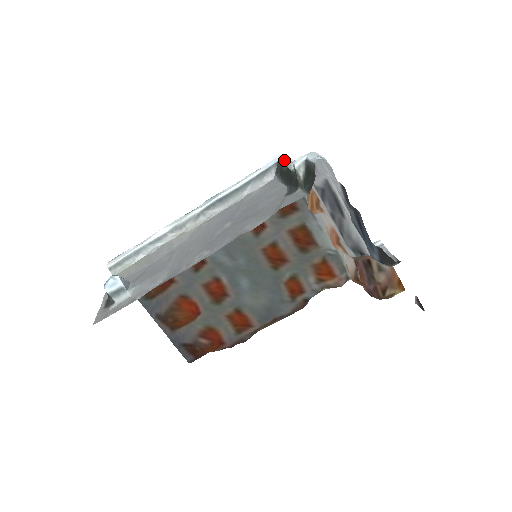
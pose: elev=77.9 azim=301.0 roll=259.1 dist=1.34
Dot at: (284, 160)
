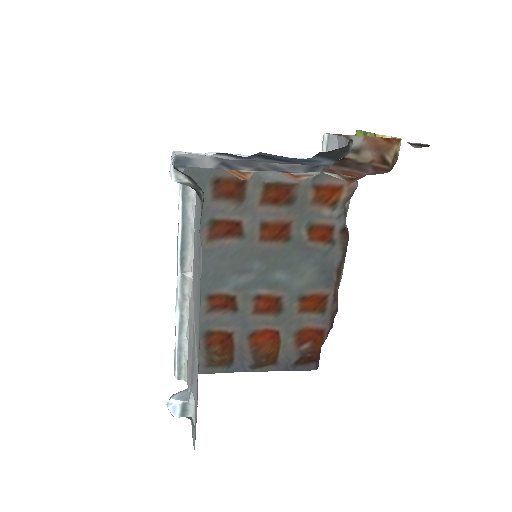
Dot at: occluded
